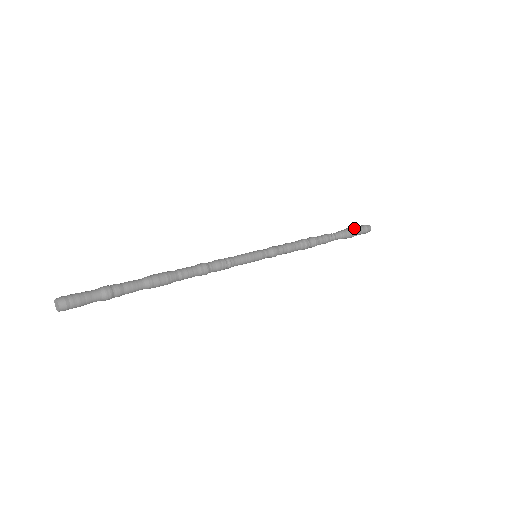
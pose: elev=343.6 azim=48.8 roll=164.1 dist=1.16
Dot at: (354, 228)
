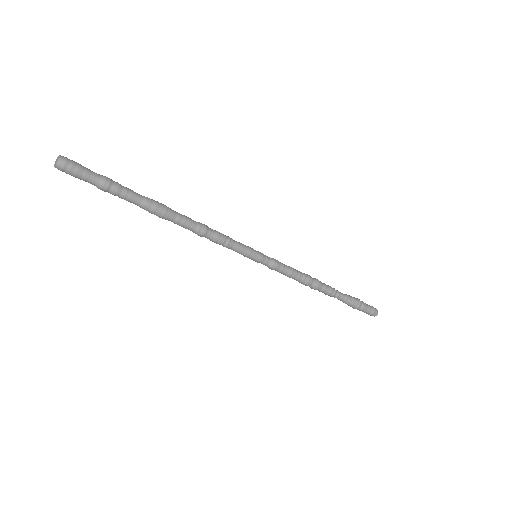
Dot at: occluded
